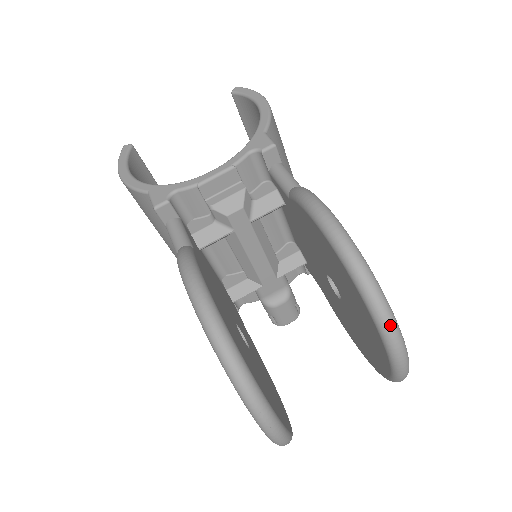
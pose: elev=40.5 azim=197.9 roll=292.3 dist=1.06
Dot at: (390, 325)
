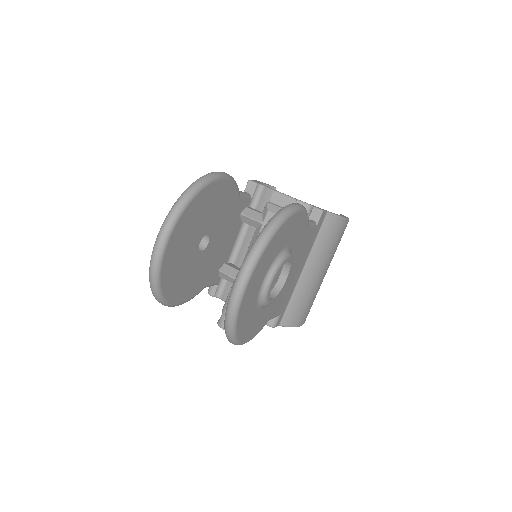
Dot at: (260, 242)
